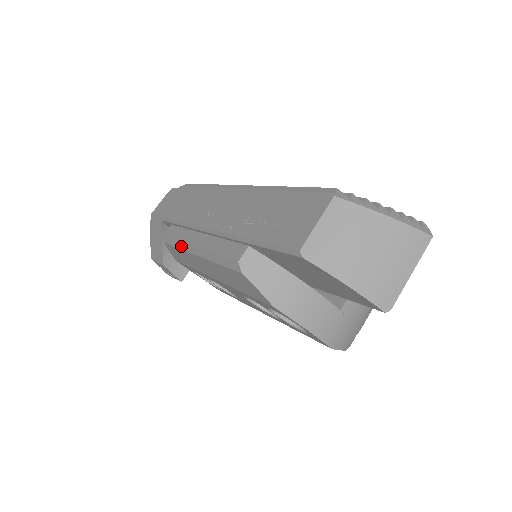
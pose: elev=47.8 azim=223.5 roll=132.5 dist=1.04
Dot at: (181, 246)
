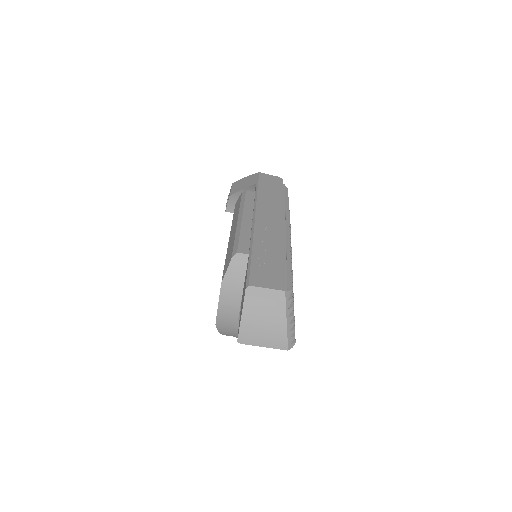
Dot at: (241, 208)
